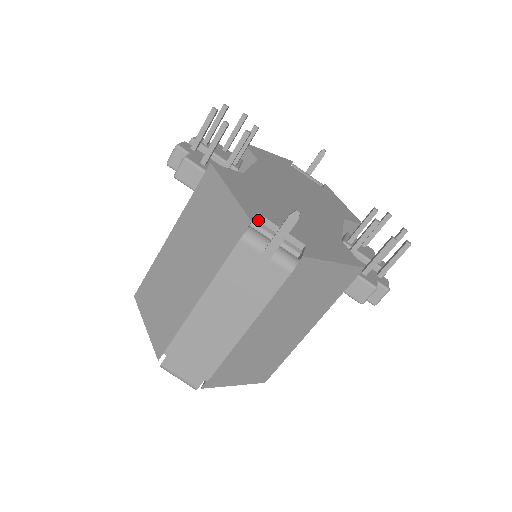
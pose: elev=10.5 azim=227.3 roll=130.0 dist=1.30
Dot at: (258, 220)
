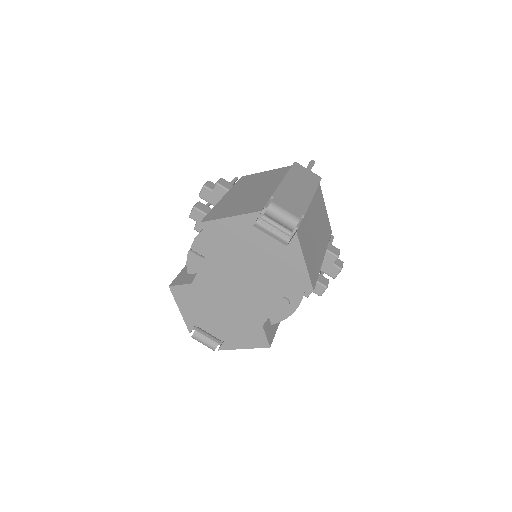
Dot at: occluded
